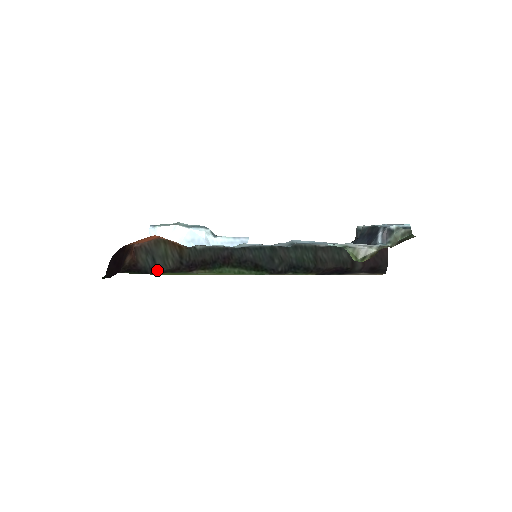
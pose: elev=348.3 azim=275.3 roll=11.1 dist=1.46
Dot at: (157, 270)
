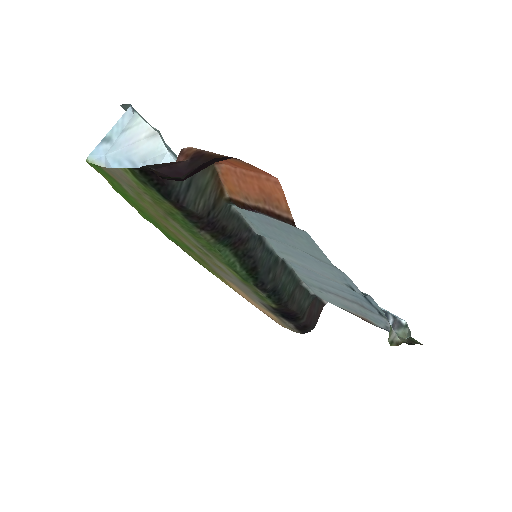
Dot at: (183, 202)
